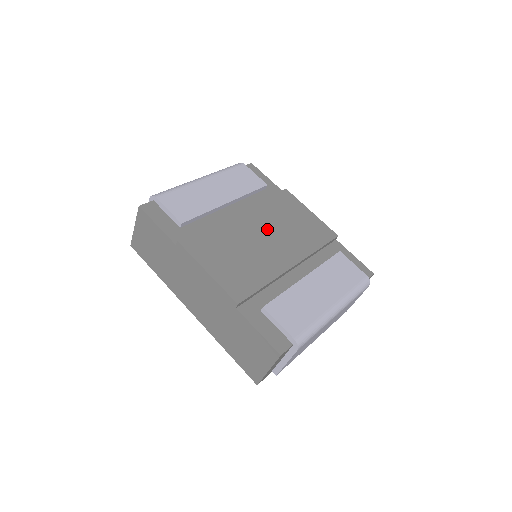
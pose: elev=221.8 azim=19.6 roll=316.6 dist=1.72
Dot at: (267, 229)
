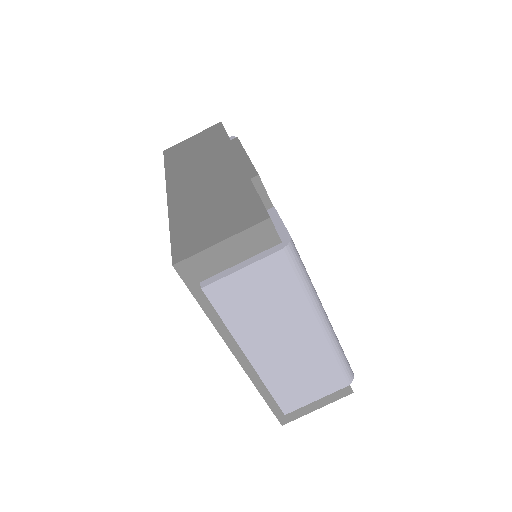
Dot at: occluded
